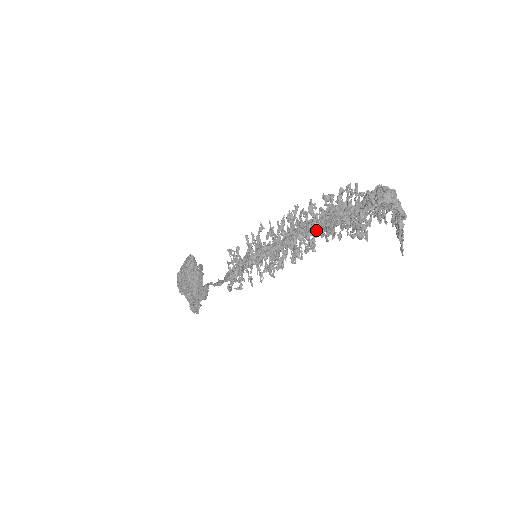
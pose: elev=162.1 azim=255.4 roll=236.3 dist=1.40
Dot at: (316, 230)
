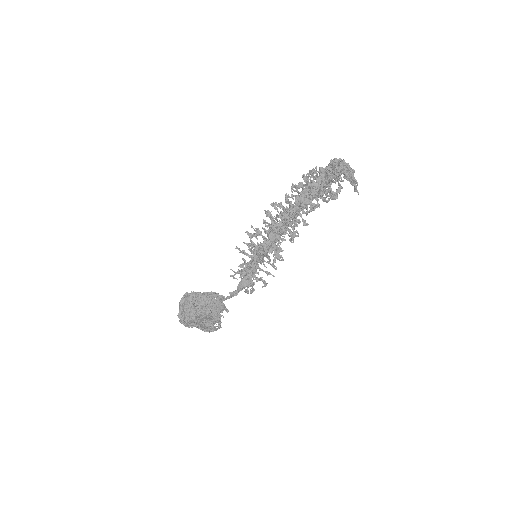
Dot at: (298, 211)
